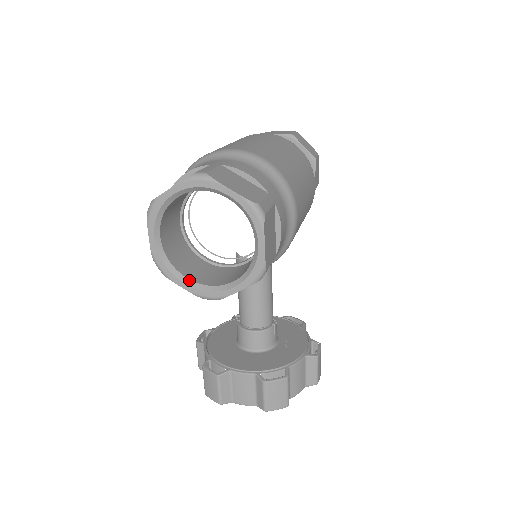
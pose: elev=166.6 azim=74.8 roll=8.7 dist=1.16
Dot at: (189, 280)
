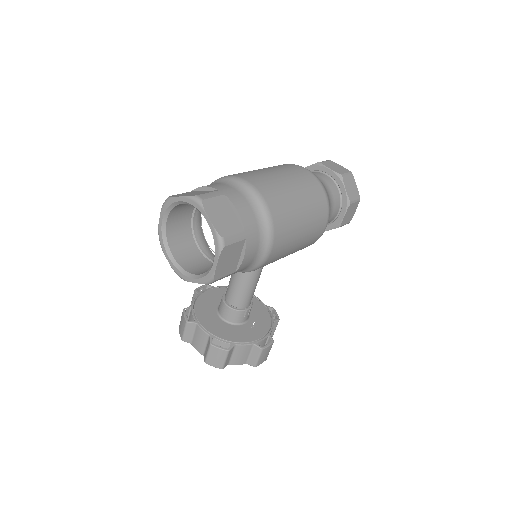
Dot at: (173, 257)
